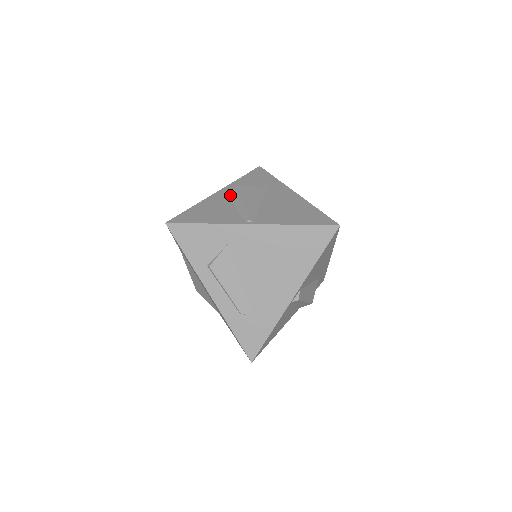
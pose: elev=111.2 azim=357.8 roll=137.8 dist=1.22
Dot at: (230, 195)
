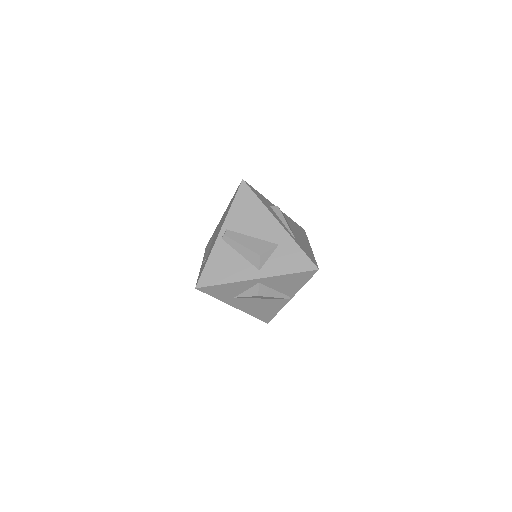
Dot at: occluded
